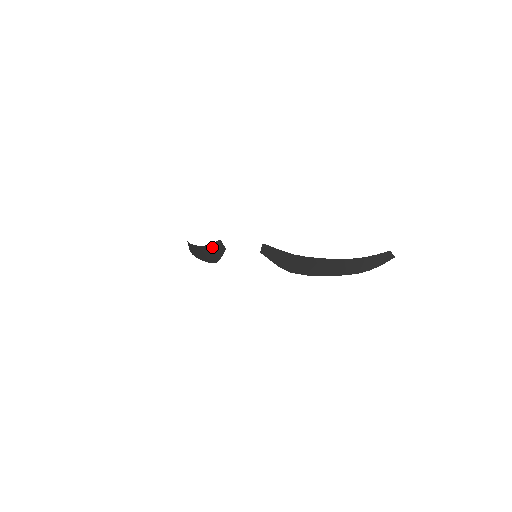
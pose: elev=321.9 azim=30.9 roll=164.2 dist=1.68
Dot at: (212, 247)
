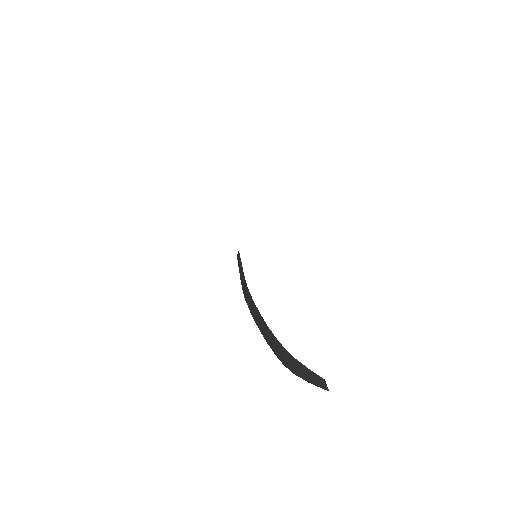
Dot at: occluded
